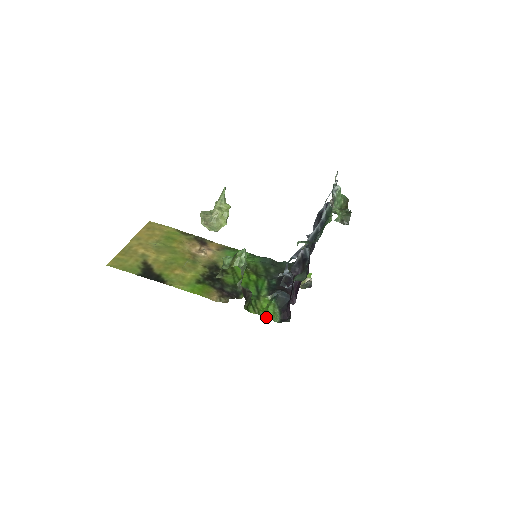
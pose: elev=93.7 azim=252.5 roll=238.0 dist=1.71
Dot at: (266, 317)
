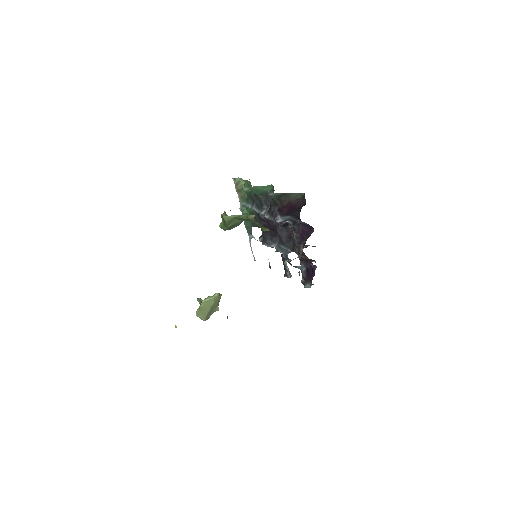
Dot at: occluded
